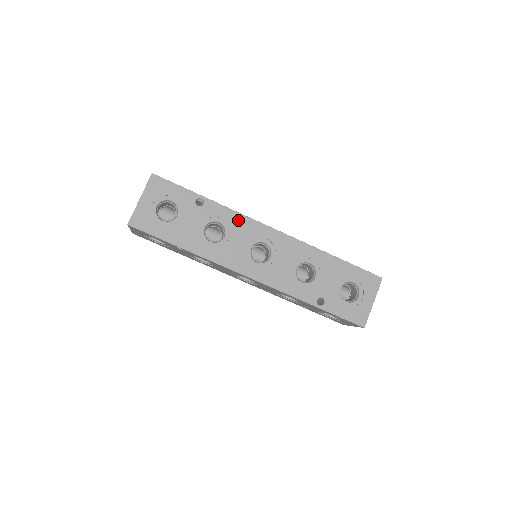
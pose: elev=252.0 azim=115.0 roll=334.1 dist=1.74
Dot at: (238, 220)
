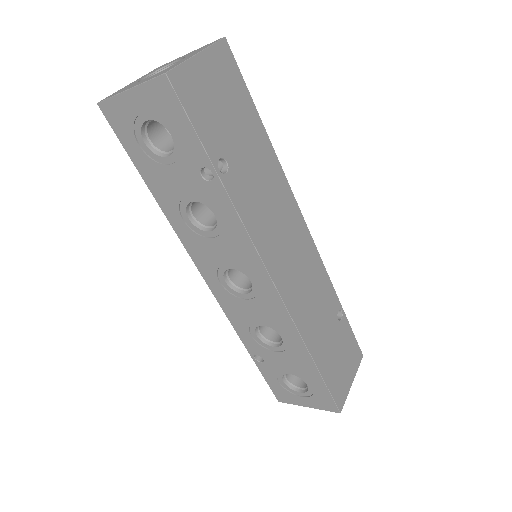
Dot at: (239, 237)
